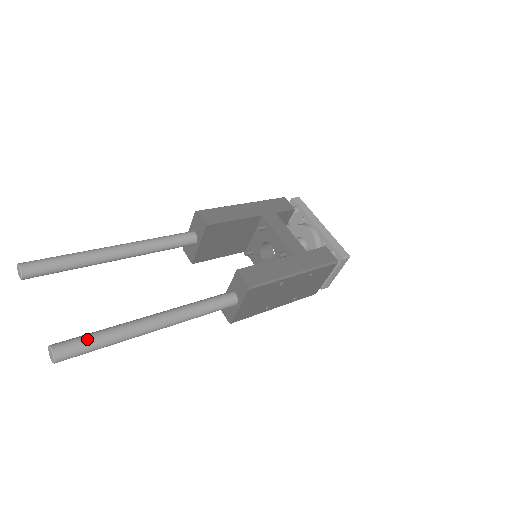
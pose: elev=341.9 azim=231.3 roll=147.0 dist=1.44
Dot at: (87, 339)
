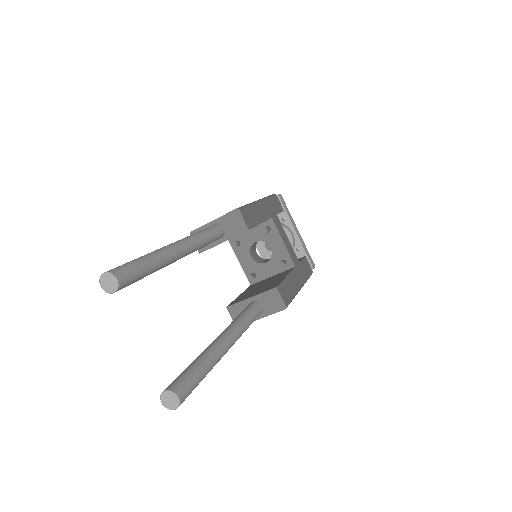
Dot at: (197, 378)
